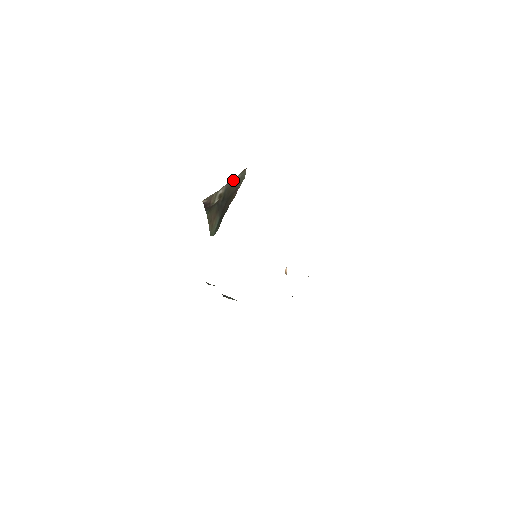
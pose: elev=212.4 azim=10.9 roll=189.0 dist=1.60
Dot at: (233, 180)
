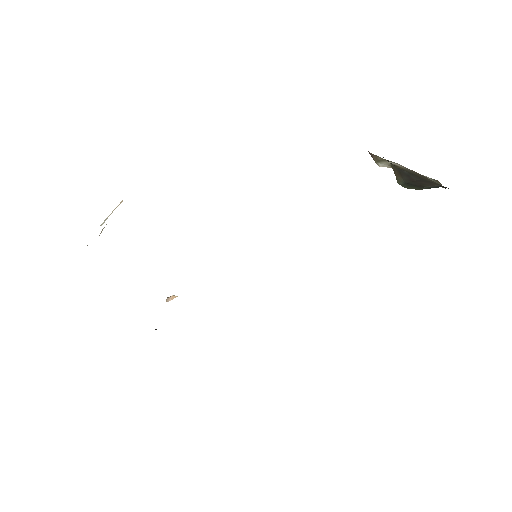
Dot at: (418, 173)
